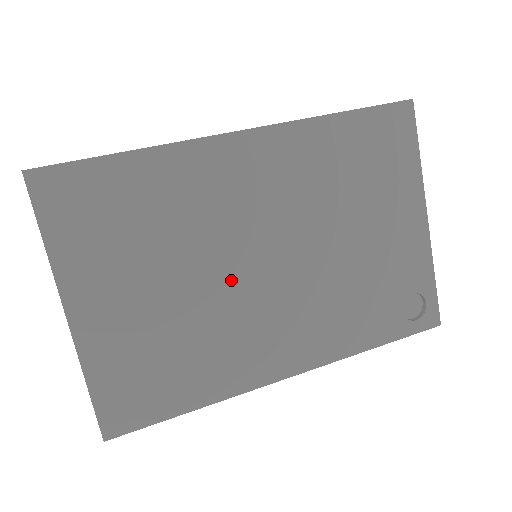
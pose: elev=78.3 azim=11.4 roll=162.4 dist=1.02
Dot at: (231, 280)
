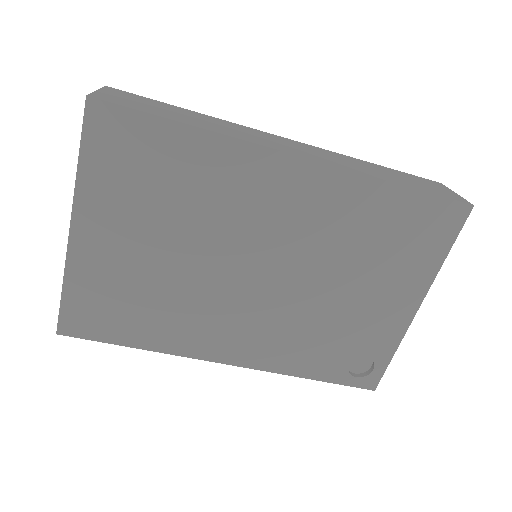
Dot at: (220, 271)
